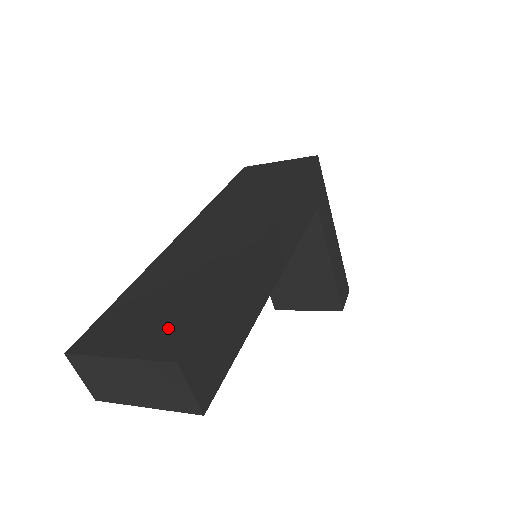
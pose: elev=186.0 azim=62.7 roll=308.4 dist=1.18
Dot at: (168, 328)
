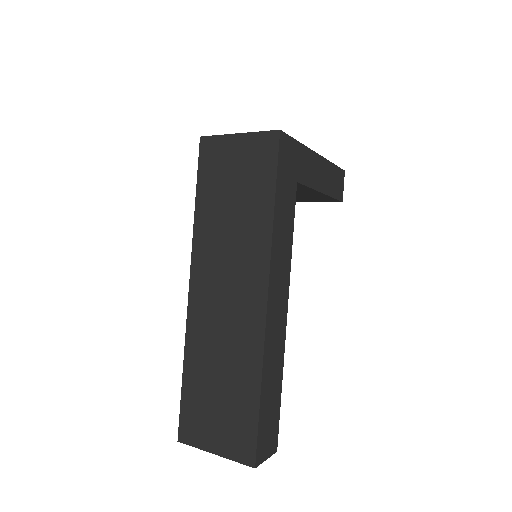
Dot at: (235, 432)
